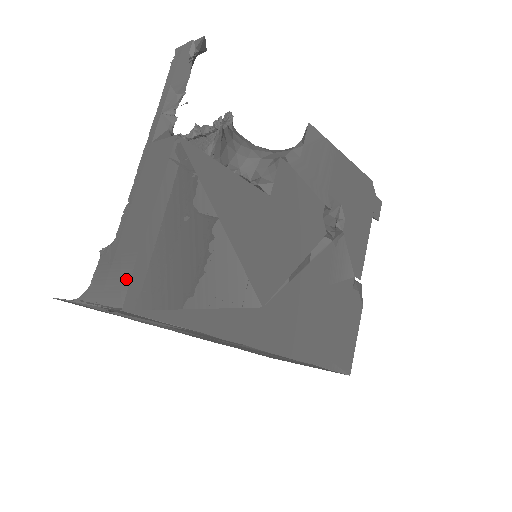
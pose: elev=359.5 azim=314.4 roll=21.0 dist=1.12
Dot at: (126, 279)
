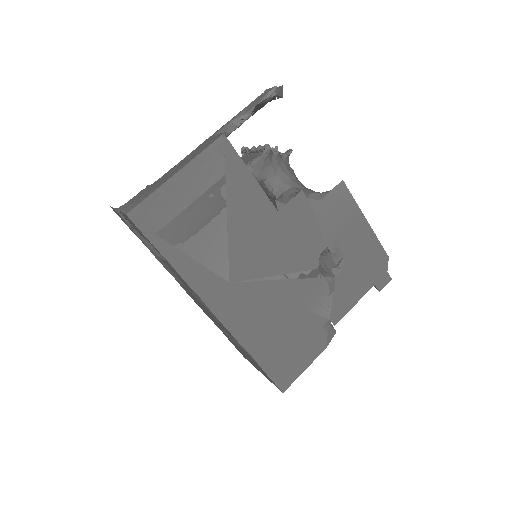
Dot at: (141, 200)
